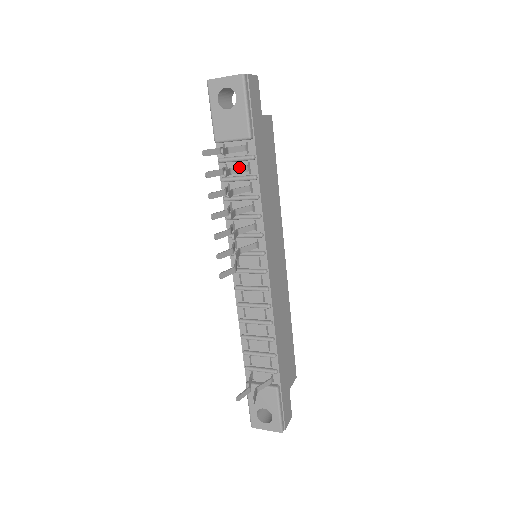
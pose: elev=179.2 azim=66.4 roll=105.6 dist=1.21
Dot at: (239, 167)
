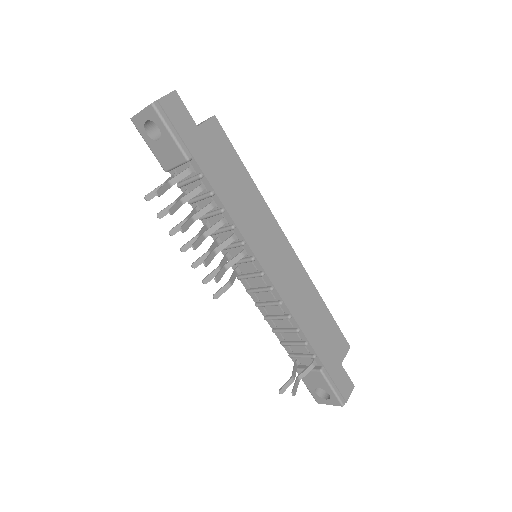
Dot at: (190, 192)
